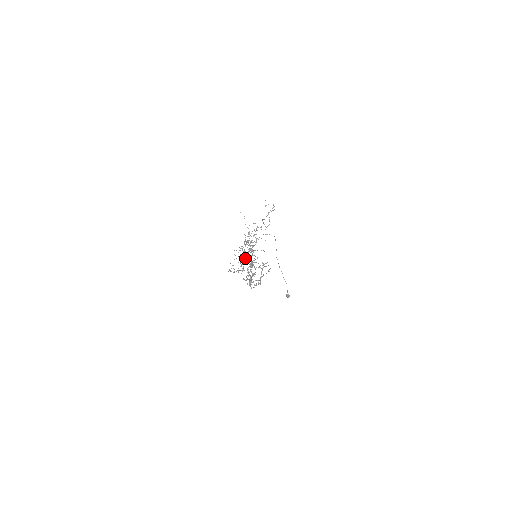
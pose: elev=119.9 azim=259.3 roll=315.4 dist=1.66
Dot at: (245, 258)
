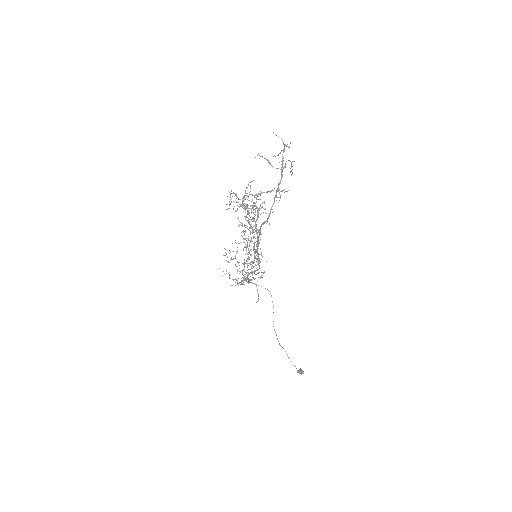
Dot at: occluded
